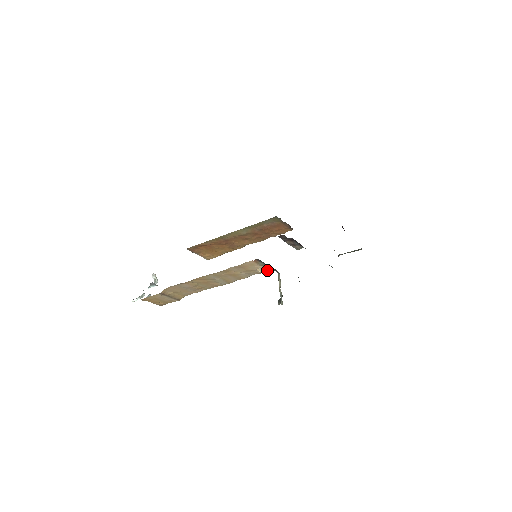
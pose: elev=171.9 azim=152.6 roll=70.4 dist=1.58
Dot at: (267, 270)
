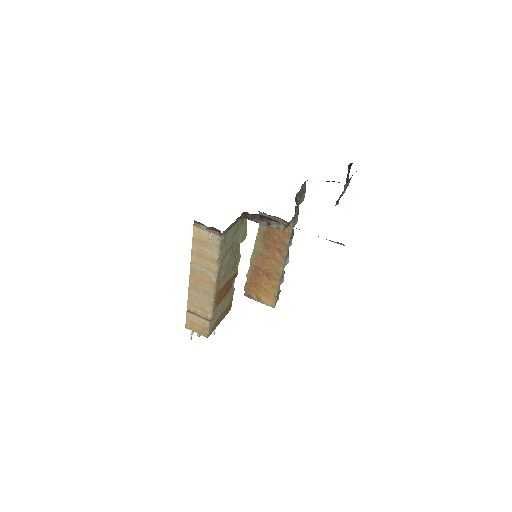
Dot at: (217, 236)
